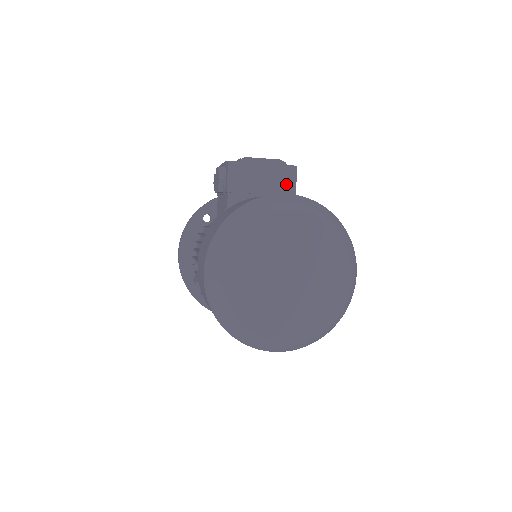
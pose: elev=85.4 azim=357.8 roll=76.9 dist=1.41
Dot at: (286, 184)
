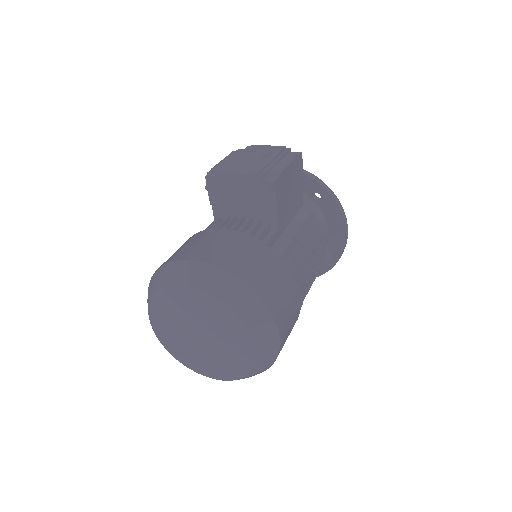
Dot at: (266, 200)
